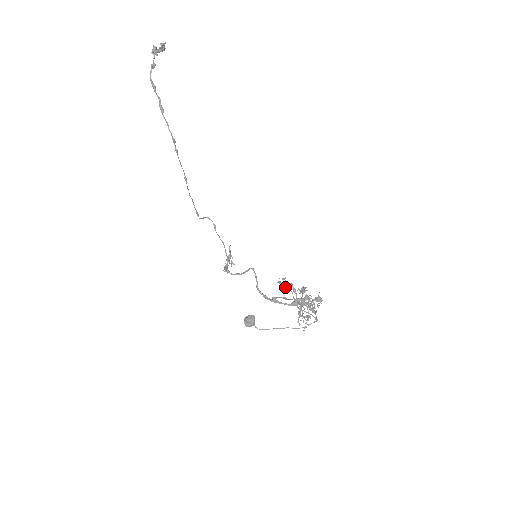
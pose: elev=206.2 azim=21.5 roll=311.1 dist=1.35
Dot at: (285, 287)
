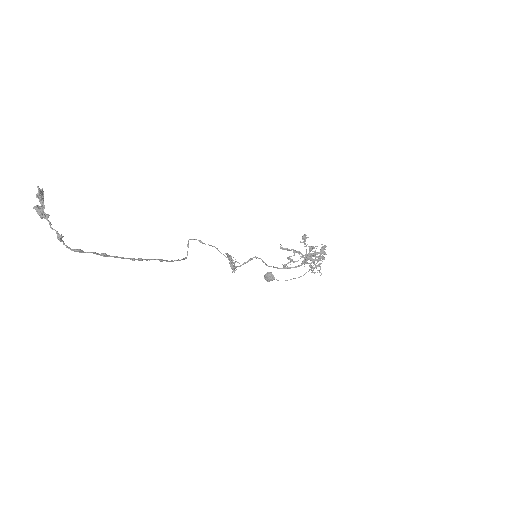
Dot at: occluded
